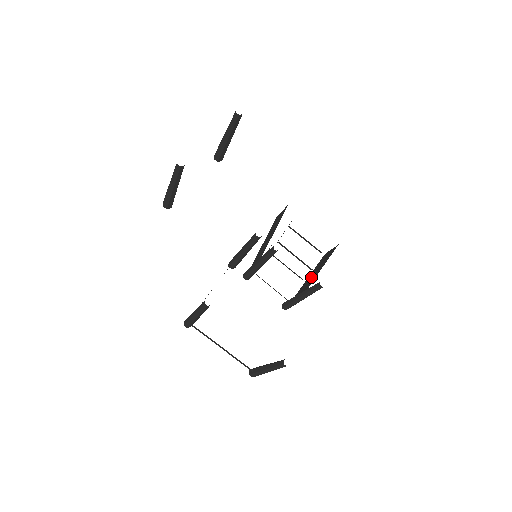
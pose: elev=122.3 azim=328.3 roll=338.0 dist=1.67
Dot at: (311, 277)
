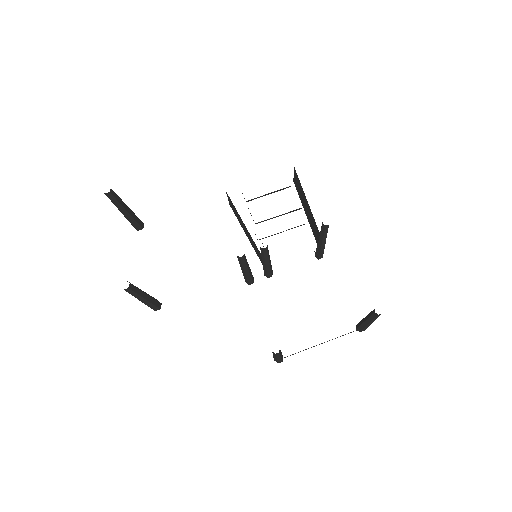
Dot at: (308, 214)
